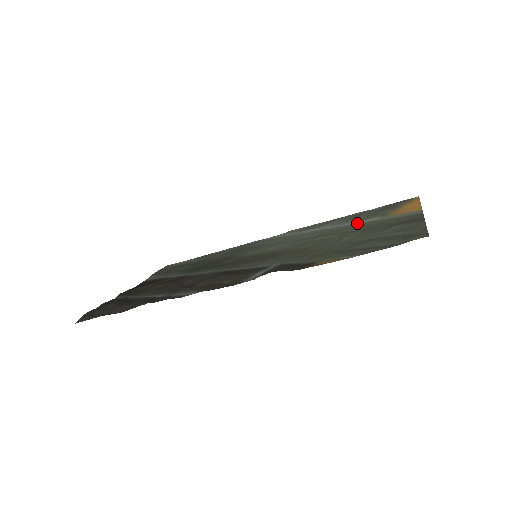
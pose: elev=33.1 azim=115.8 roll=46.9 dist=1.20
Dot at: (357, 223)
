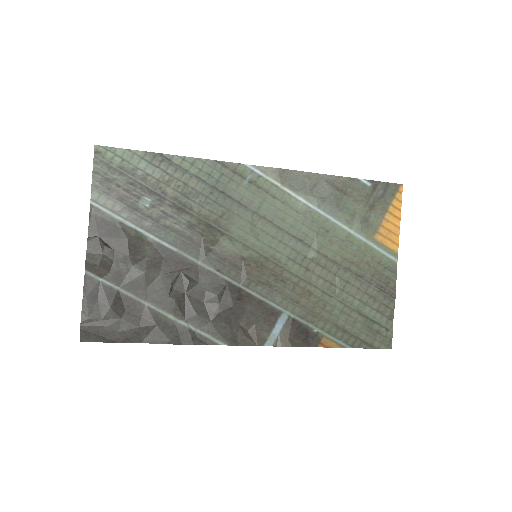
Dot at: (349, 233)
